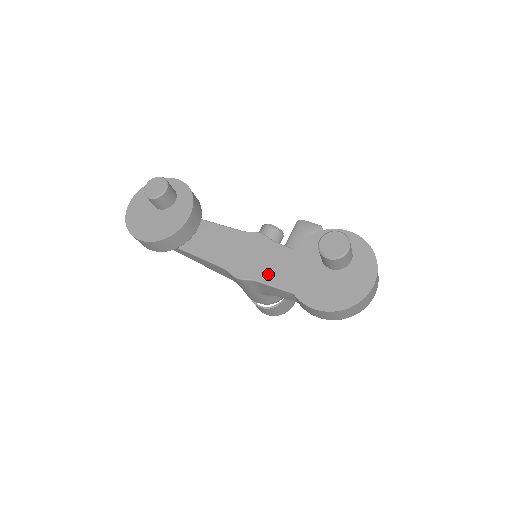
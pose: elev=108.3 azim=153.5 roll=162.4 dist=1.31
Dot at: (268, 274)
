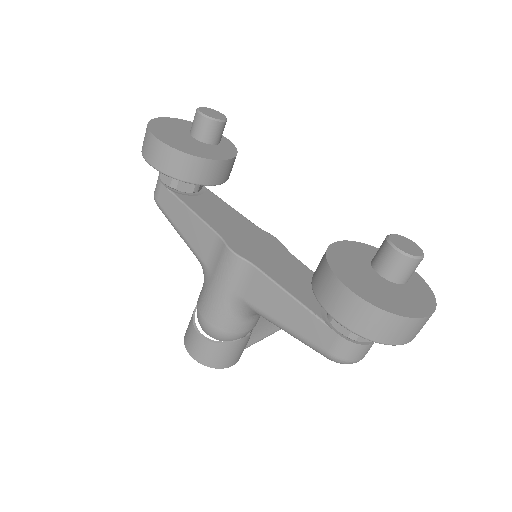
Dot at: (272, 268)
